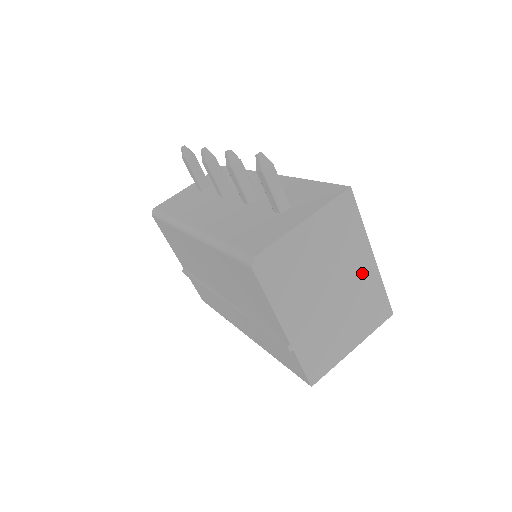
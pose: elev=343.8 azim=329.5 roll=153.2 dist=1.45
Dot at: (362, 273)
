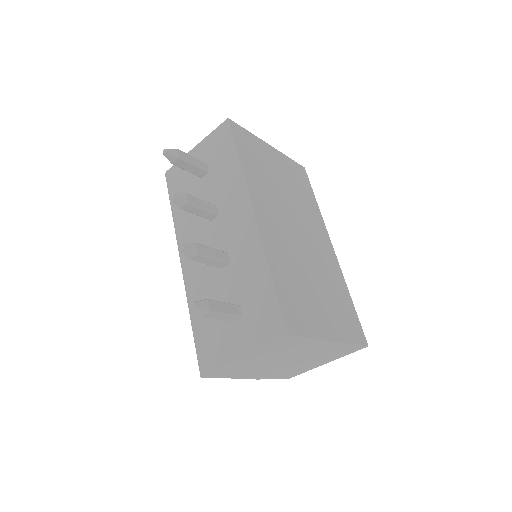
Dot at: (322, 348)
